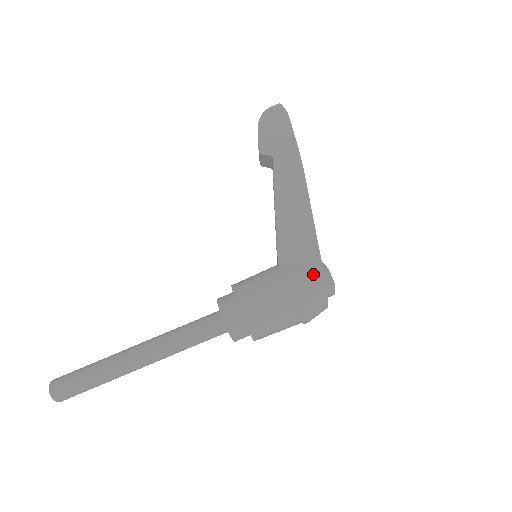
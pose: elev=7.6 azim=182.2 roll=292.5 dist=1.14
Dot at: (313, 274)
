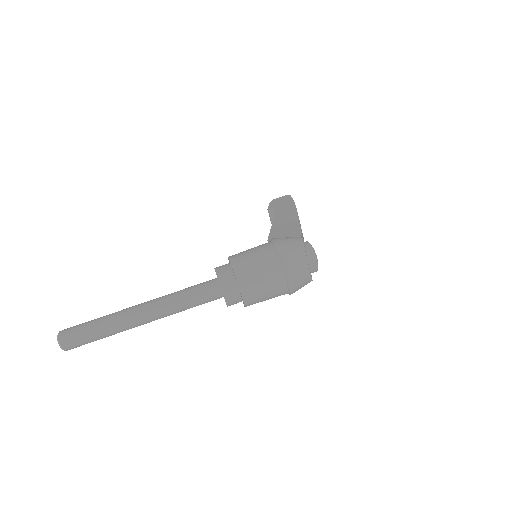
Dot at: (293, 237)
